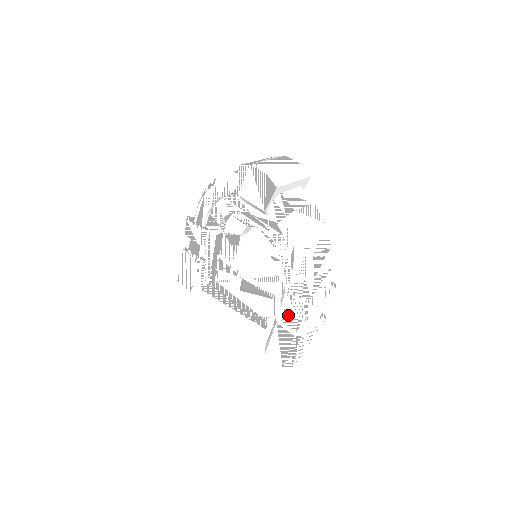
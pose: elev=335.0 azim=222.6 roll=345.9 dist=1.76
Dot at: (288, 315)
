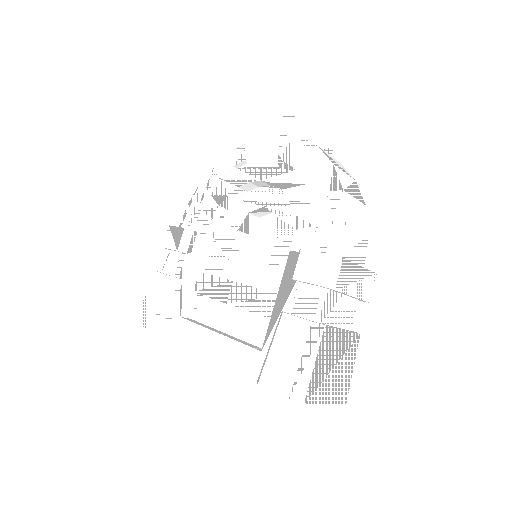
Dot at: (302, 297)
